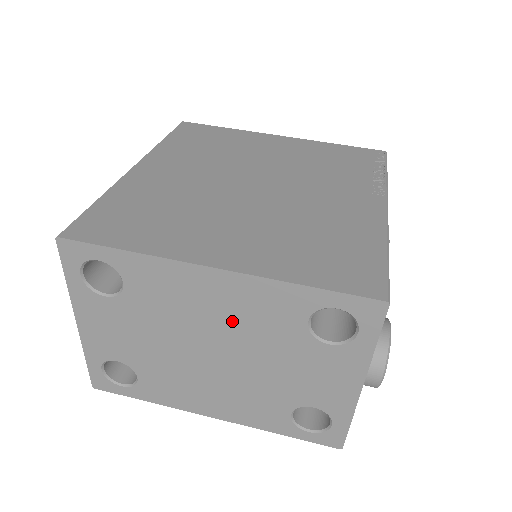
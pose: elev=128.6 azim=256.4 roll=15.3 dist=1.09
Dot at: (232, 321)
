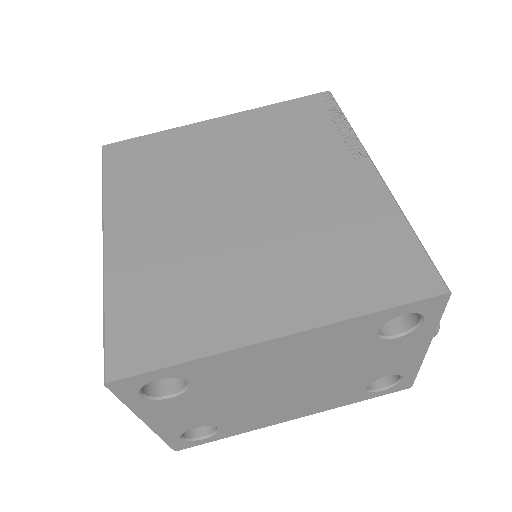
Dot at: (305, 361)
